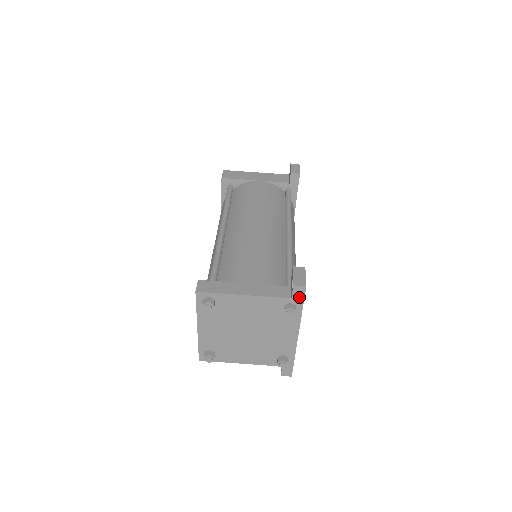
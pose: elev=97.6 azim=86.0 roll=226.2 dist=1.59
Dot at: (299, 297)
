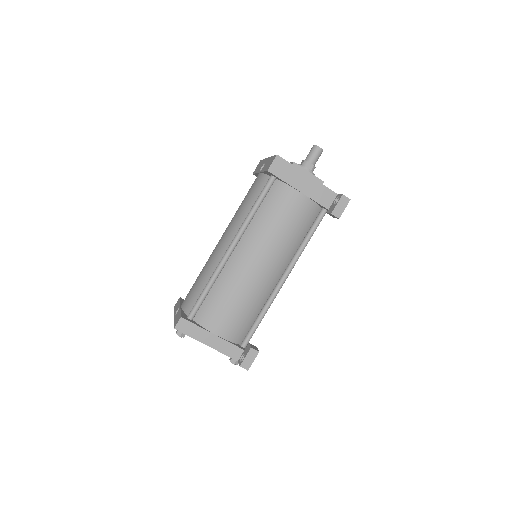
Dot at: occluded
